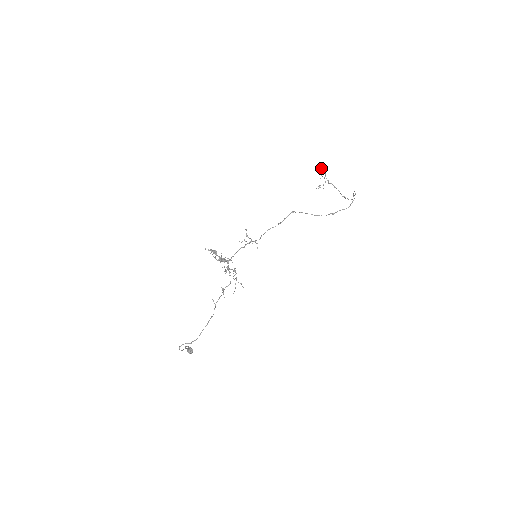
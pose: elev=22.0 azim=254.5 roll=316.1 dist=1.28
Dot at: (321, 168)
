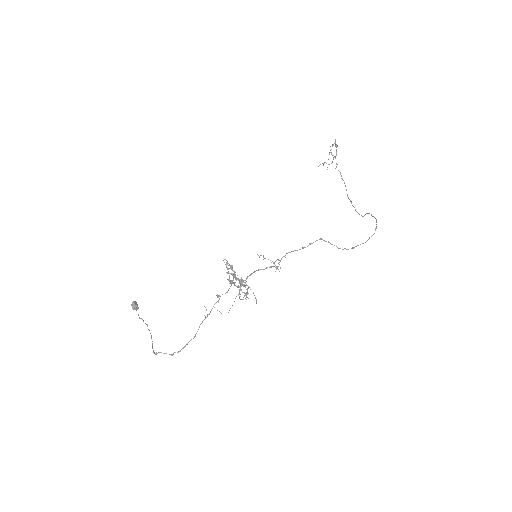
Dot at: (335, 146)
